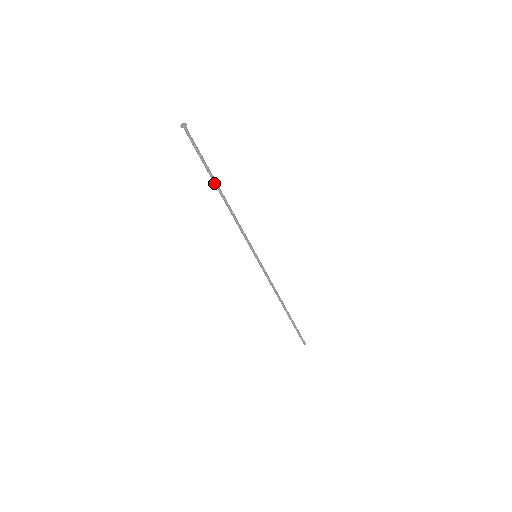
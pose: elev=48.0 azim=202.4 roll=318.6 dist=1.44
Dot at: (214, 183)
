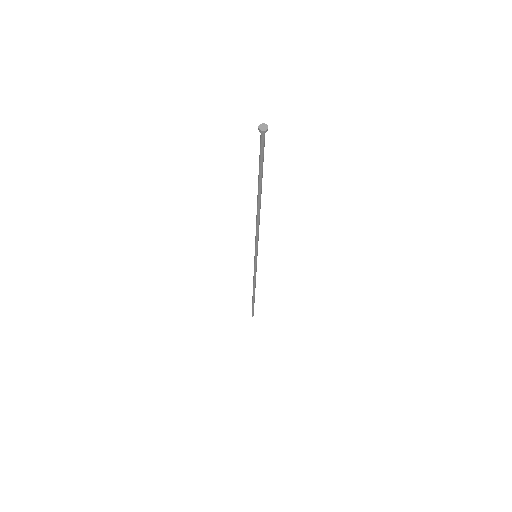
Dot at: (258, 193)
